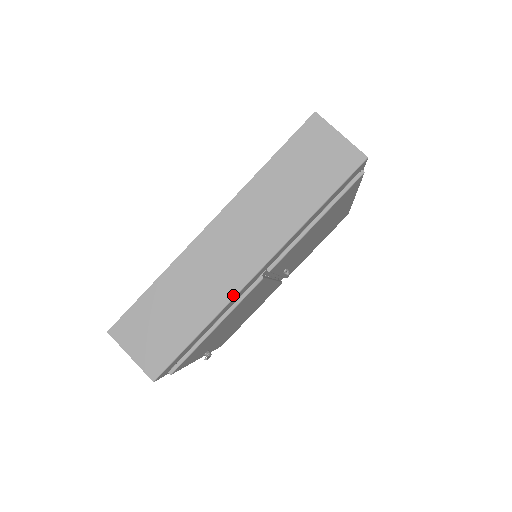
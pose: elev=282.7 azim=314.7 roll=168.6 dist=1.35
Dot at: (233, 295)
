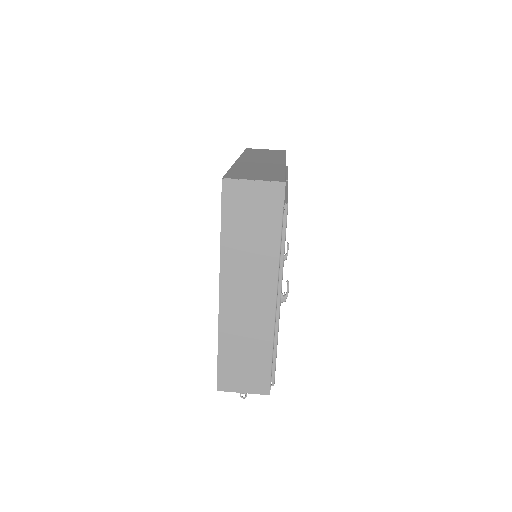
Dot at: (284, 166)
